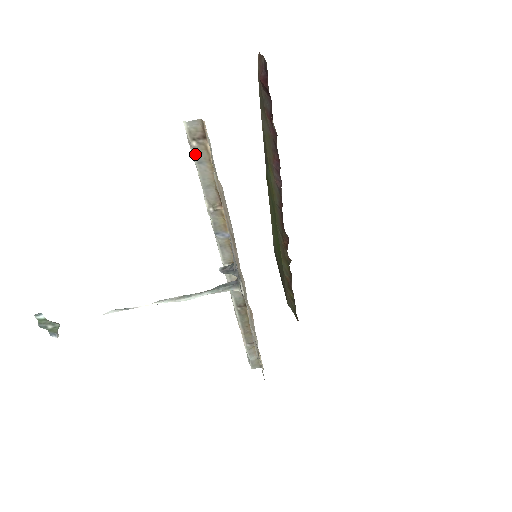
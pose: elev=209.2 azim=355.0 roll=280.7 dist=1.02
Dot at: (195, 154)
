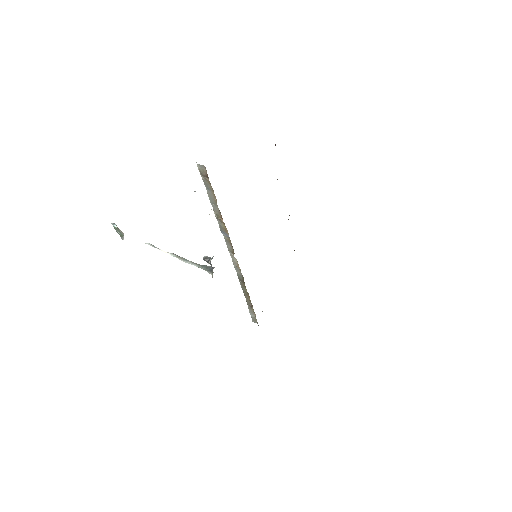
Dot at: (204, 183)
